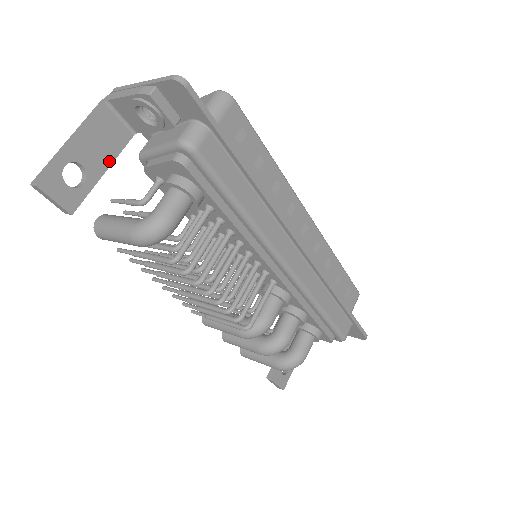
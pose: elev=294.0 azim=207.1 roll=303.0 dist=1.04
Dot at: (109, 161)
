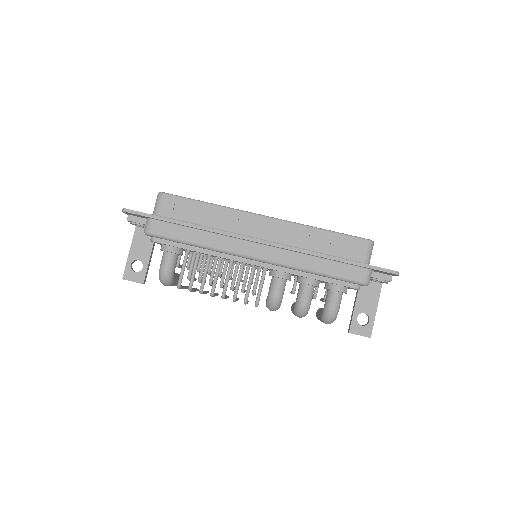
Dot at: (150, 251)
